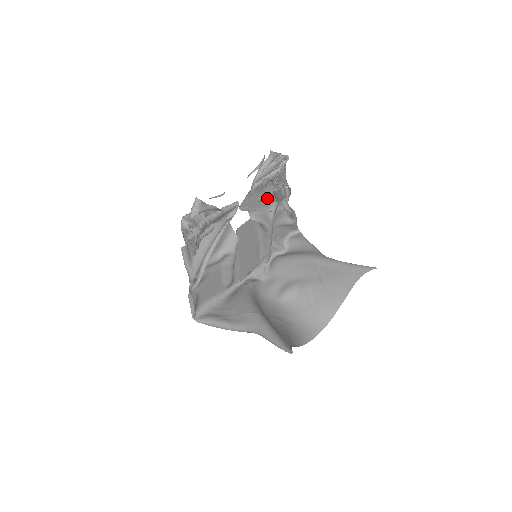
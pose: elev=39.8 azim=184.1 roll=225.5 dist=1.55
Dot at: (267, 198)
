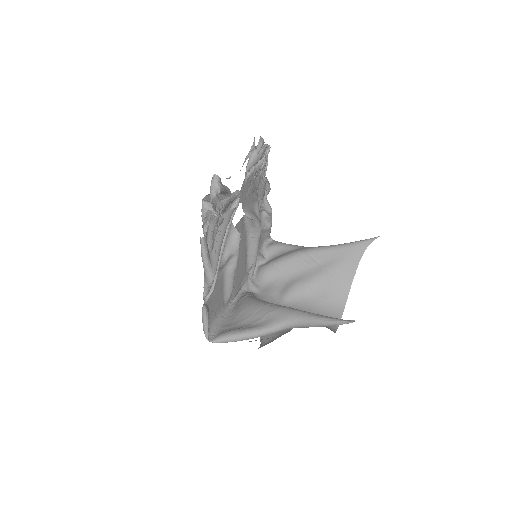
Dot at: (252, 194)
